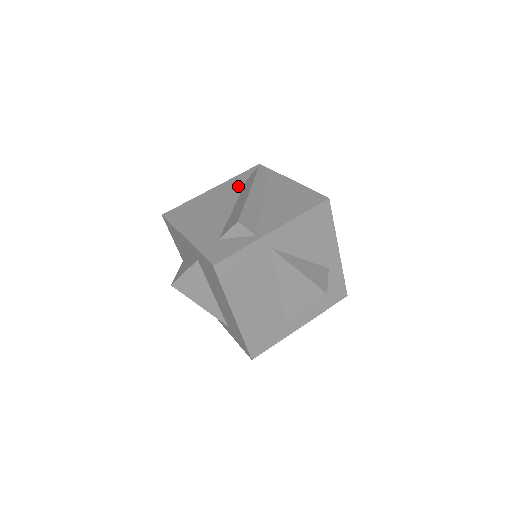
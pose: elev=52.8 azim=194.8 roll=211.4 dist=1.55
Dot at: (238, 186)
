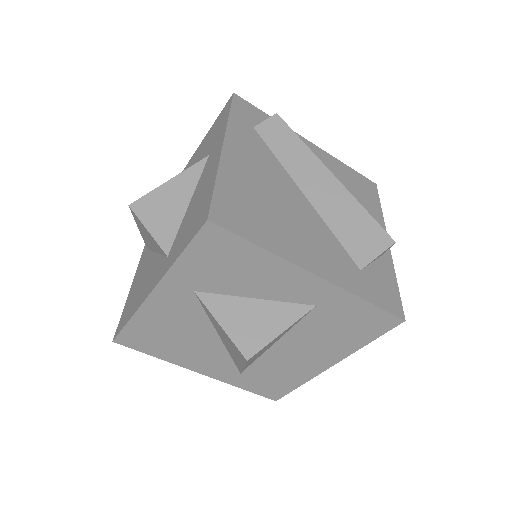
Dot at: (261, 146)
